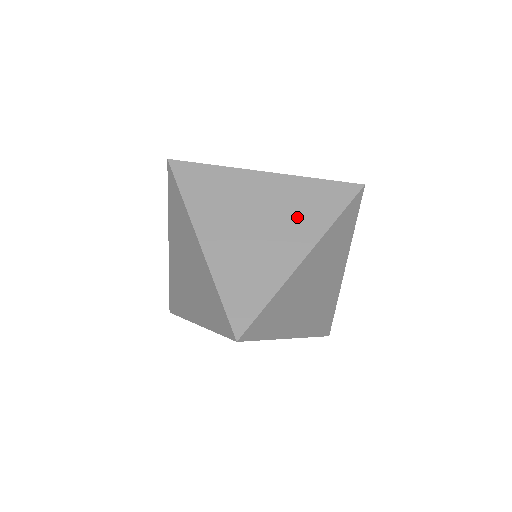
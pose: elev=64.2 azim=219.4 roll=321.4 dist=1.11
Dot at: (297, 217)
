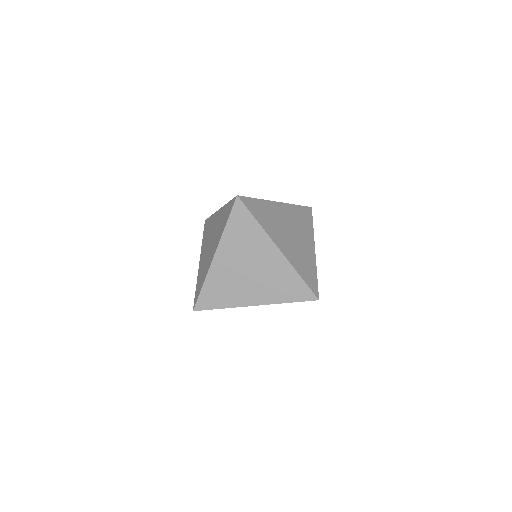
Dot at: (302, 228)
